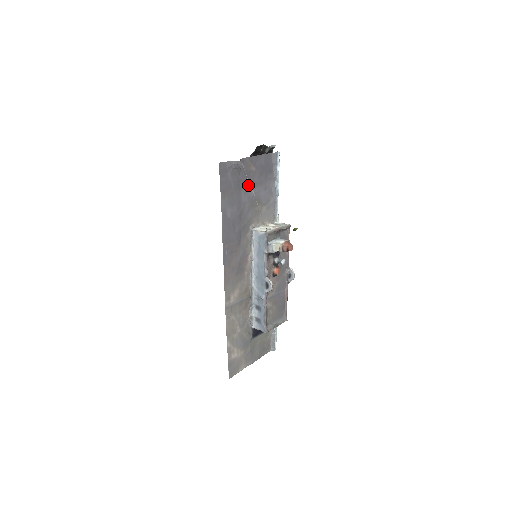
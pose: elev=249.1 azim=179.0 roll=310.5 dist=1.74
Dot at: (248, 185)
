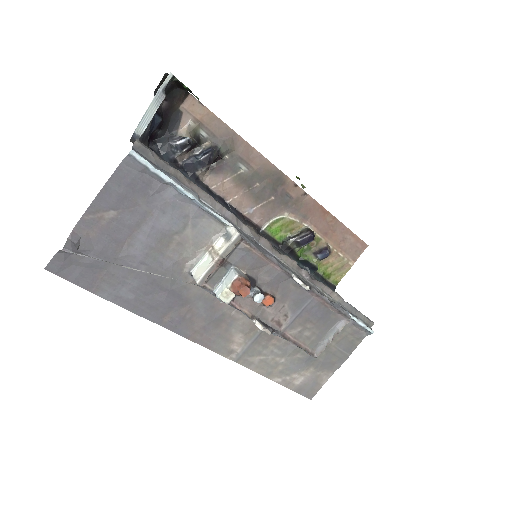
Dot at: (125, 239)
